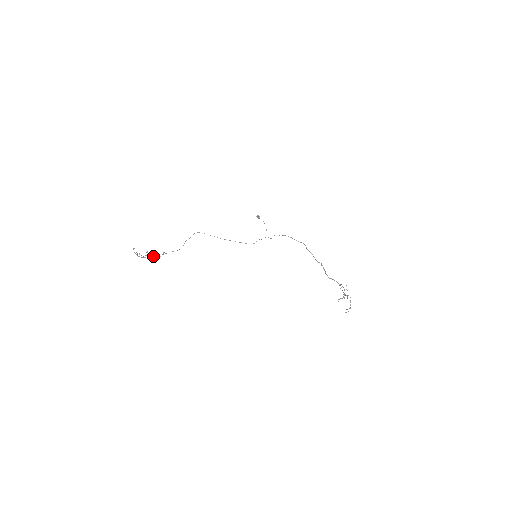
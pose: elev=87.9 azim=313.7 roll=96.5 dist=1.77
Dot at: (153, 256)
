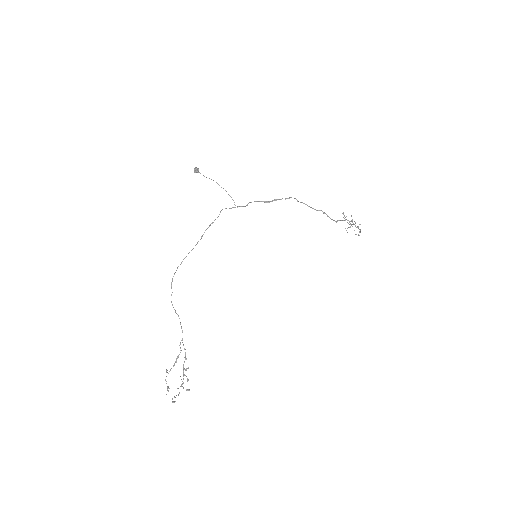
Dot at: (183, 375)
